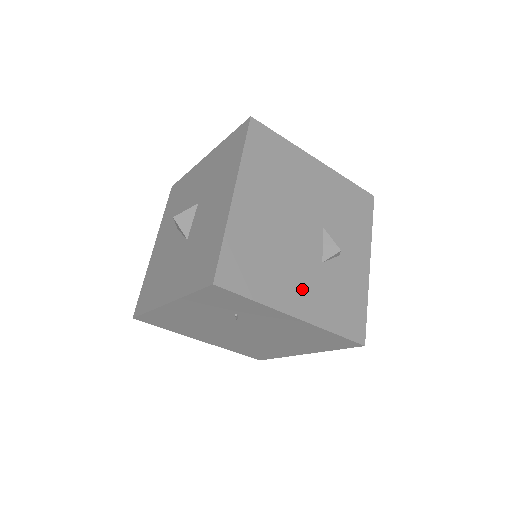
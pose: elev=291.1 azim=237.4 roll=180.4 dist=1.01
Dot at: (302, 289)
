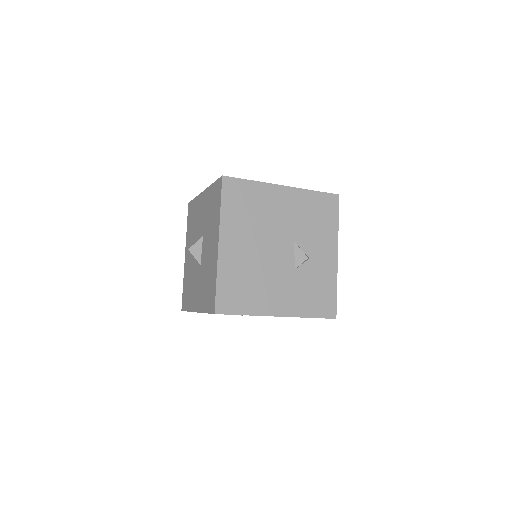
Dot at: (281, 295)
